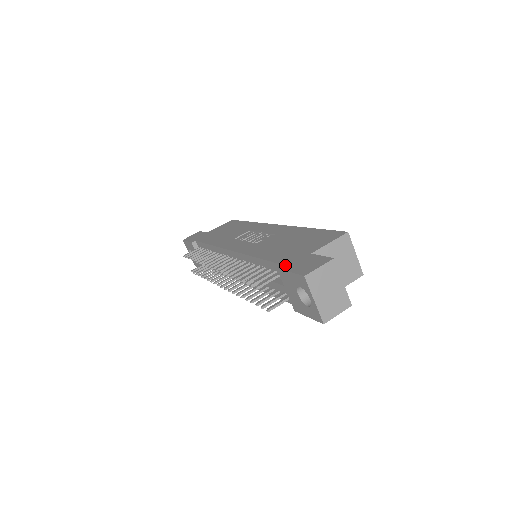
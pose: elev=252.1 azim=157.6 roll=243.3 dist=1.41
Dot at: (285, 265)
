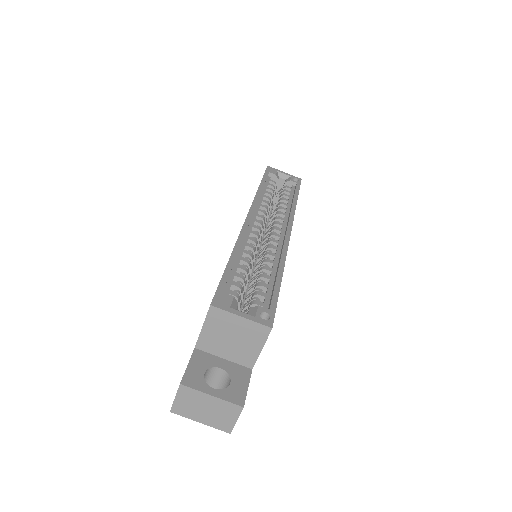
Dot at: occluded
